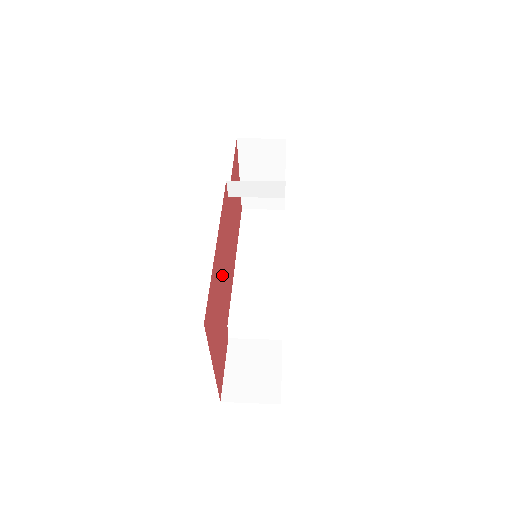
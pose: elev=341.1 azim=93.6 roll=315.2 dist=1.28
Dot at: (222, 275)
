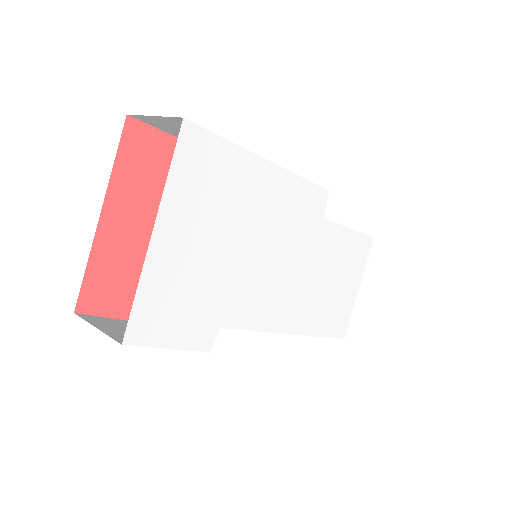
Dot at: occluded
